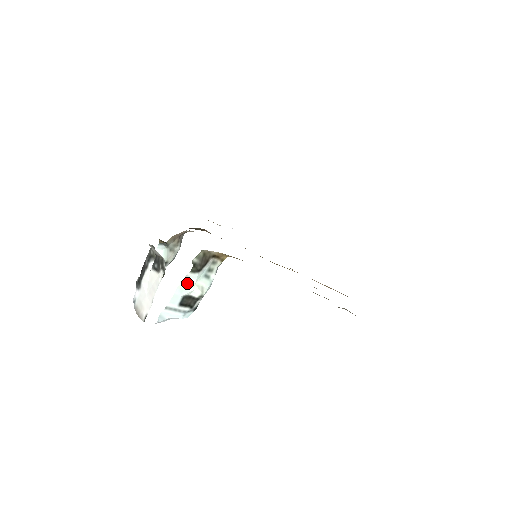
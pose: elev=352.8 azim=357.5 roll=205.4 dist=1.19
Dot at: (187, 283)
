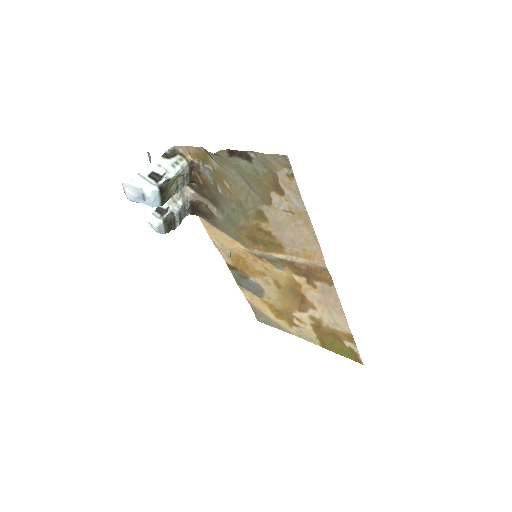
Dot at: (158, 164)
